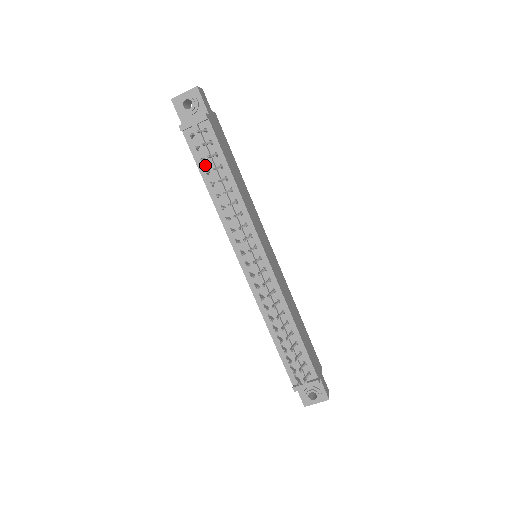
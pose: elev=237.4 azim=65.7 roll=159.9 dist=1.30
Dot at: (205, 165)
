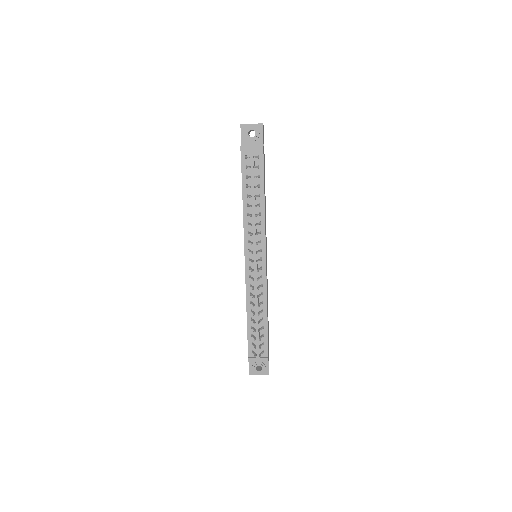
Dot at: (248, 180)
